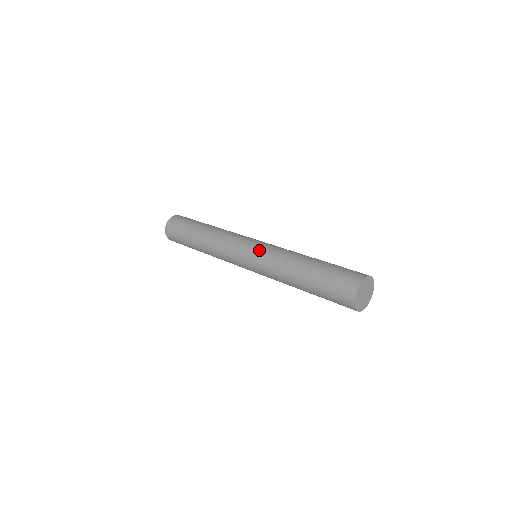
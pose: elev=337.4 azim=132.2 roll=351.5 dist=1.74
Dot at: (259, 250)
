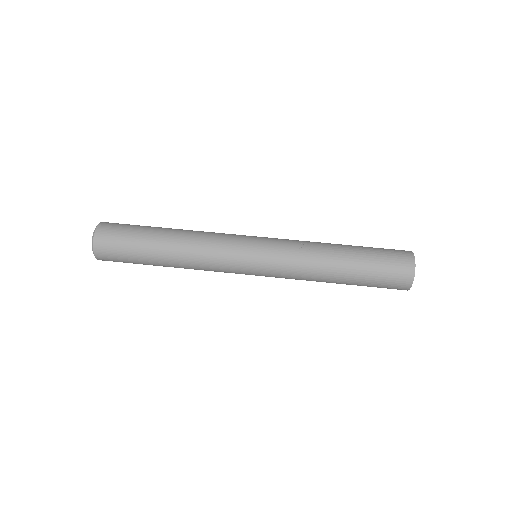
Dot at: (272, 257)
